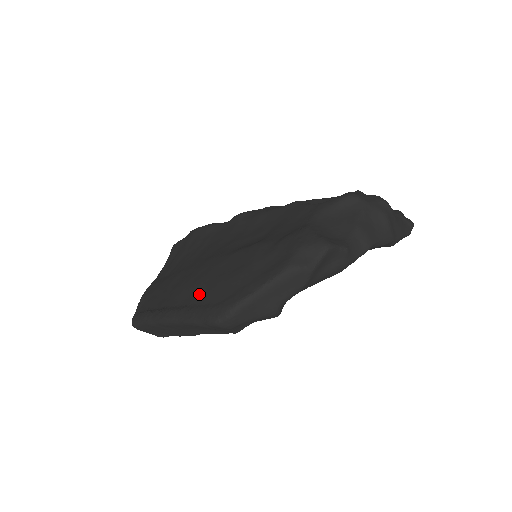
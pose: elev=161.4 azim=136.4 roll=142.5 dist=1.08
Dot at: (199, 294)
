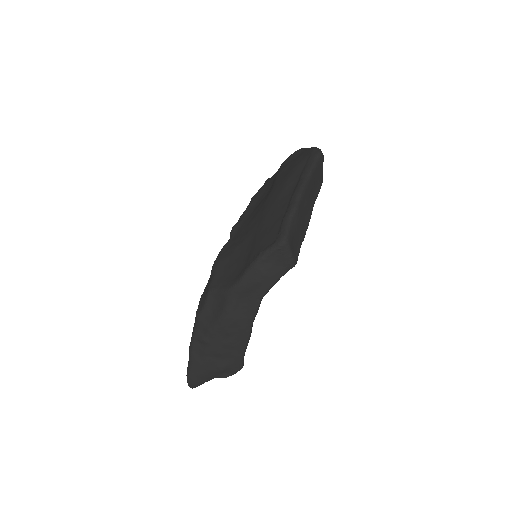
Dot at: (296, 172)
